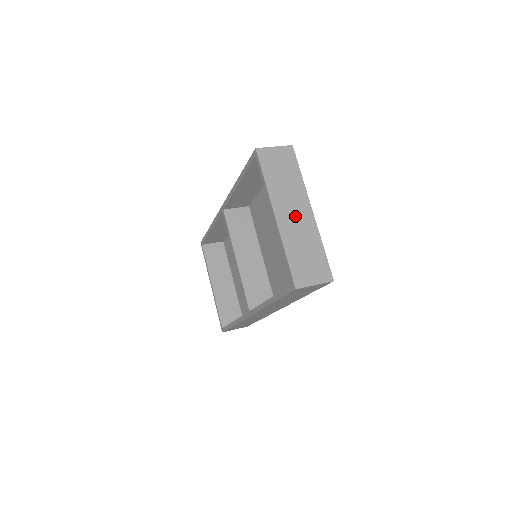
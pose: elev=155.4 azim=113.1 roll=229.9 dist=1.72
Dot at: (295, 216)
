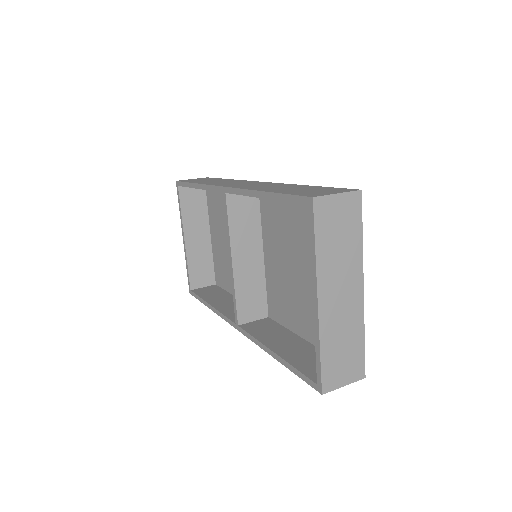
Dot at: (342, 299)
